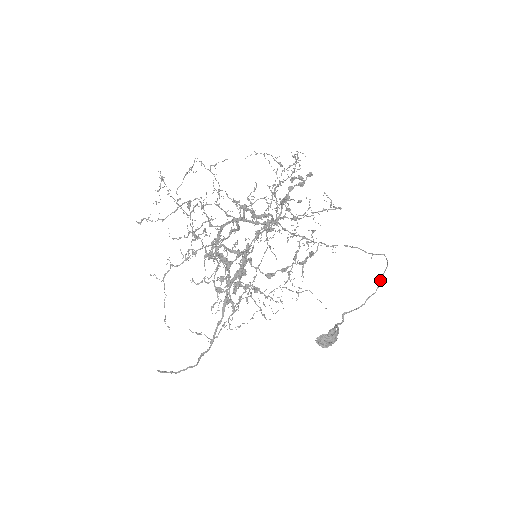
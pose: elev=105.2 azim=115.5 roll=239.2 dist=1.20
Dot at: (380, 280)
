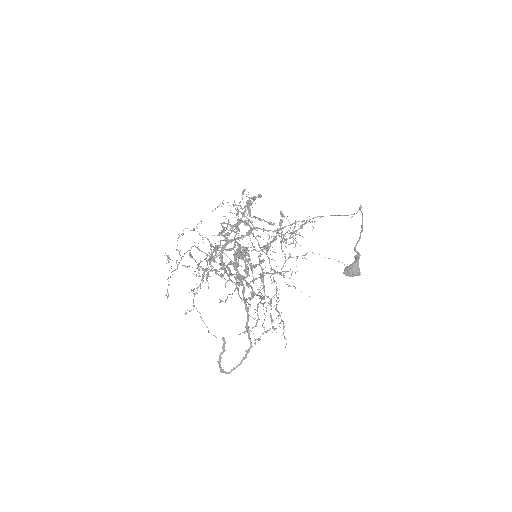
Dot at: occluded
